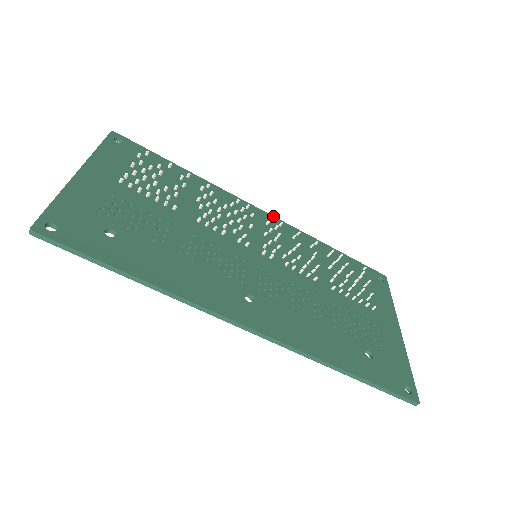
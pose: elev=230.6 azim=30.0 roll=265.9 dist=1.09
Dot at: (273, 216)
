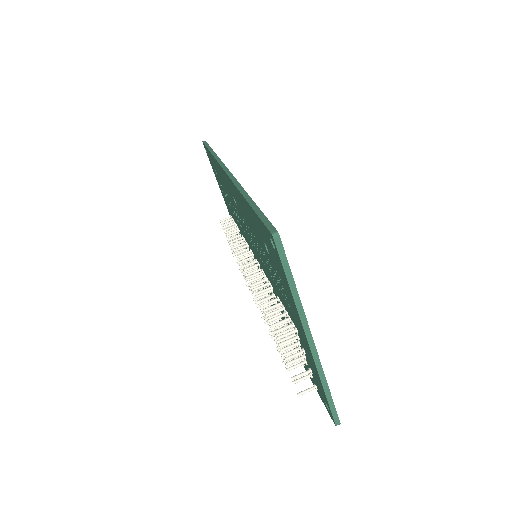
Dot at: occluded
